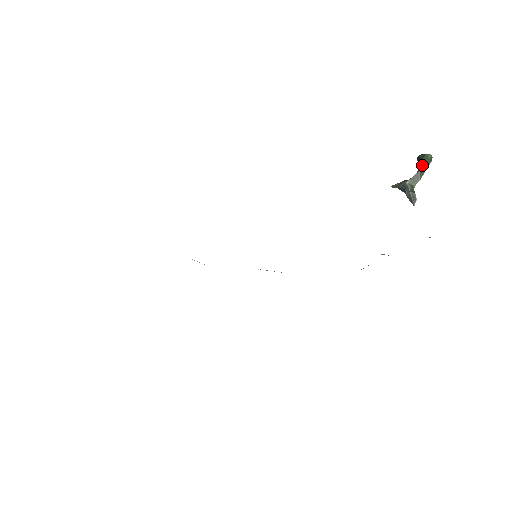
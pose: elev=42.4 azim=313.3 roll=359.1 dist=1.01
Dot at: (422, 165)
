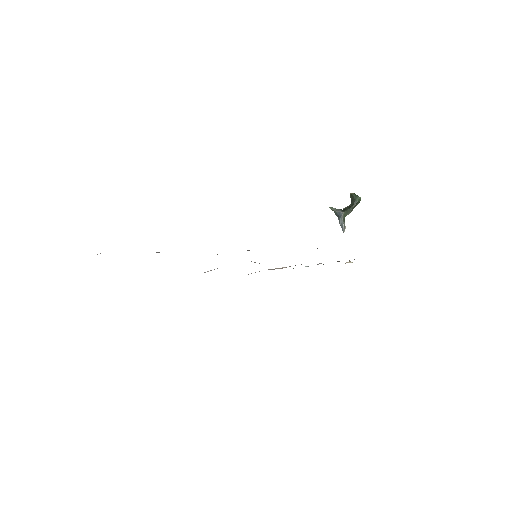
Dot at: (355, 205)
